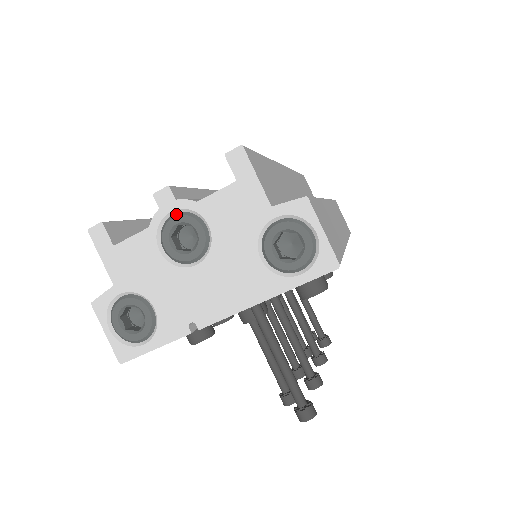
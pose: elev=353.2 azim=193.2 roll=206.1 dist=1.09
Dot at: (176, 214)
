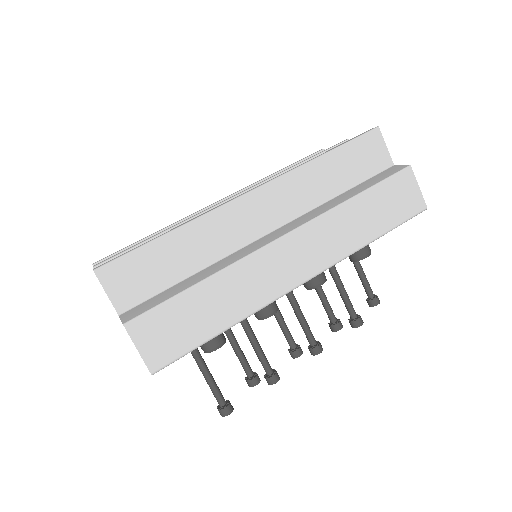
Dot at: occluded
